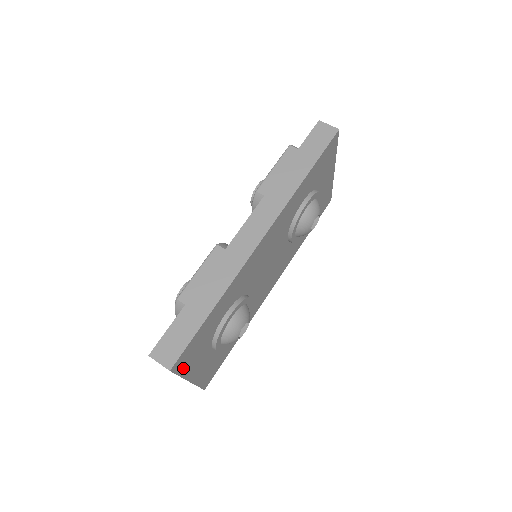
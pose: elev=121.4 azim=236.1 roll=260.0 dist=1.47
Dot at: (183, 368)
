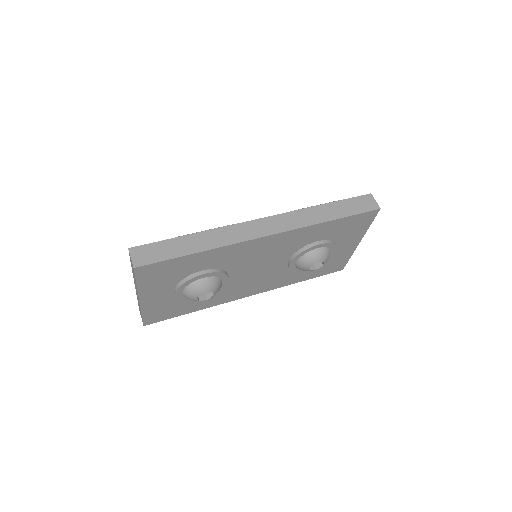
Dot at: (143, 279)
